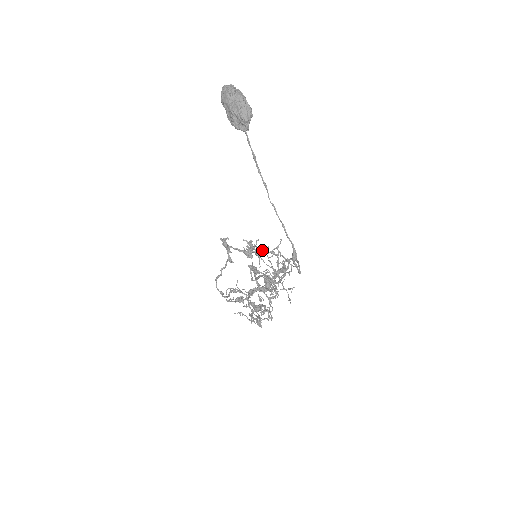
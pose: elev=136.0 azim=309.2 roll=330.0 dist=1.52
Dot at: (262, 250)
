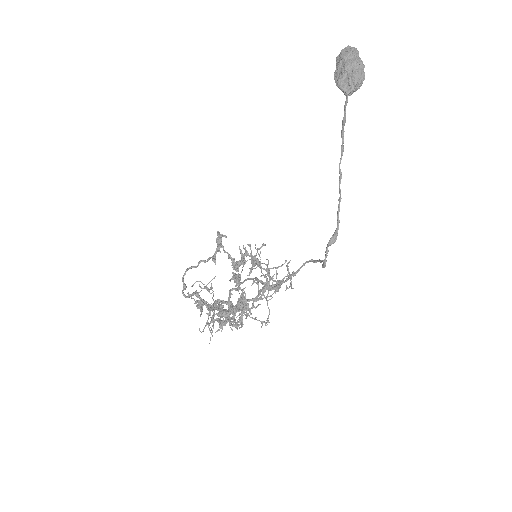
Dot at: occluded
